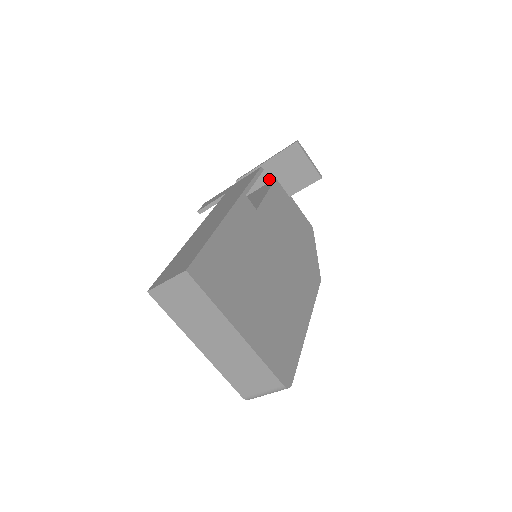
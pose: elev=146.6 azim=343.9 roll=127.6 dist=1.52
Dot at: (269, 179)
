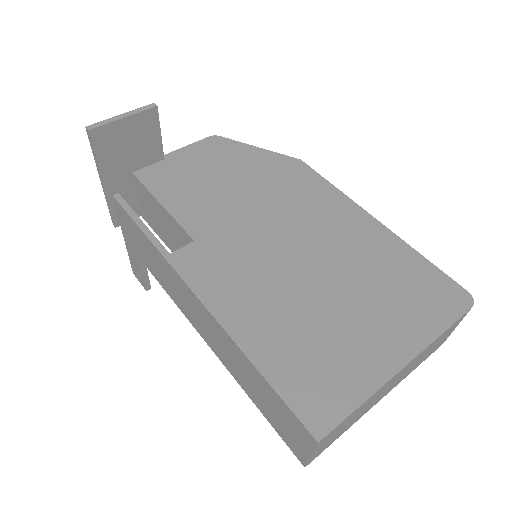
Dot at: (130, 183)
